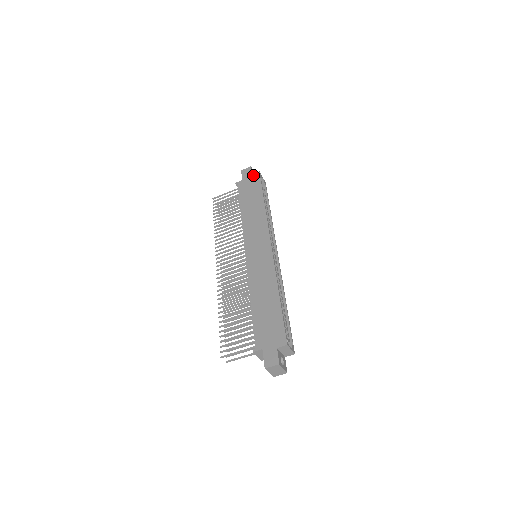
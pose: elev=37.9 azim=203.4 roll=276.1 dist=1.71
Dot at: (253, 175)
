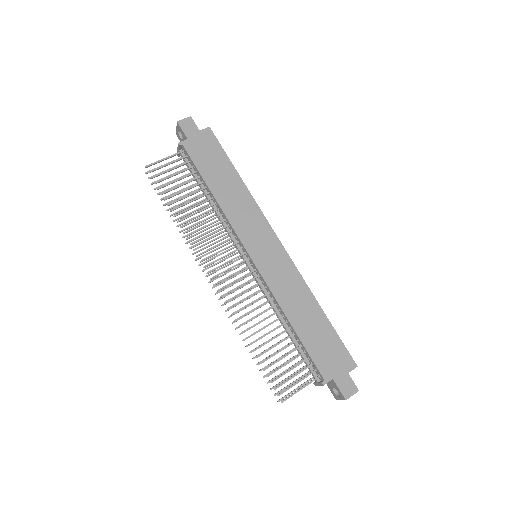
Dot at: (202, 132)
